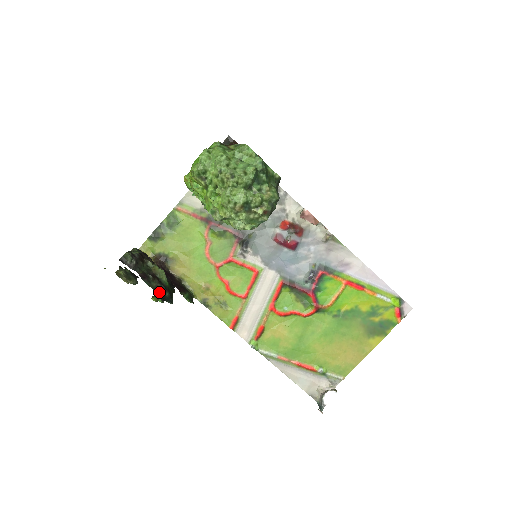
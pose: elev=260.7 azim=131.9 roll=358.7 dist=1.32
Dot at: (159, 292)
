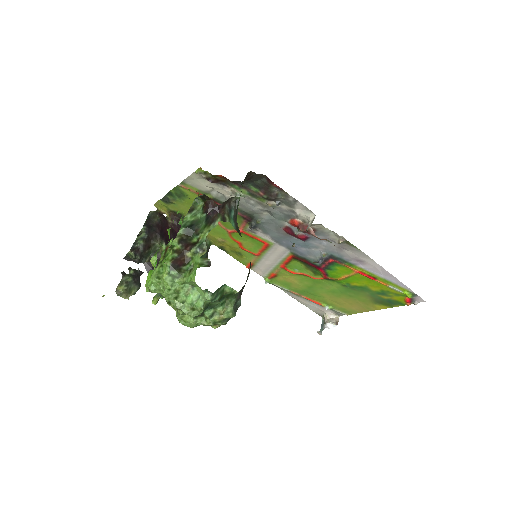
Dot at: occluded
